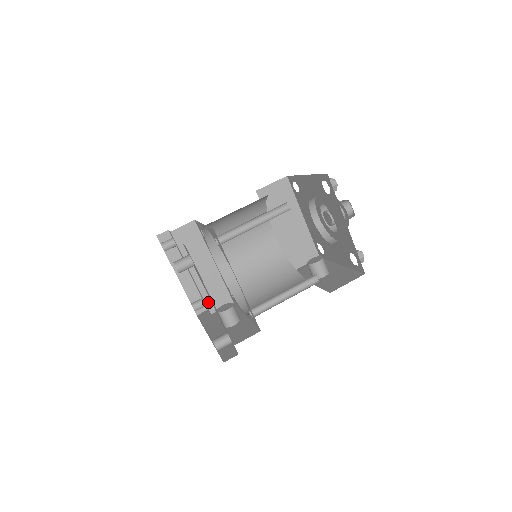
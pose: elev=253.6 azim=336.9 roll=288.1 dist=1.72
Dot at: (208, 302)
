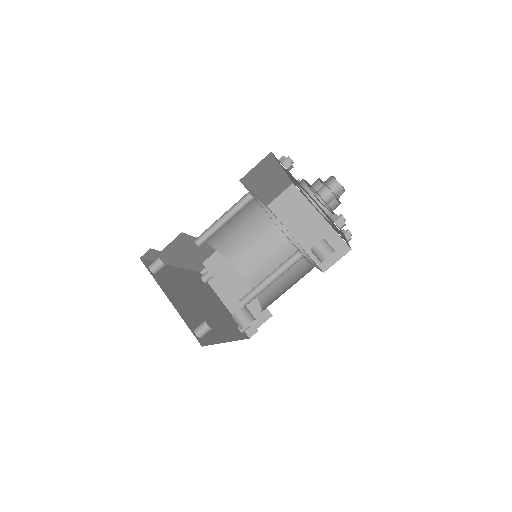
Dot at: occluded
